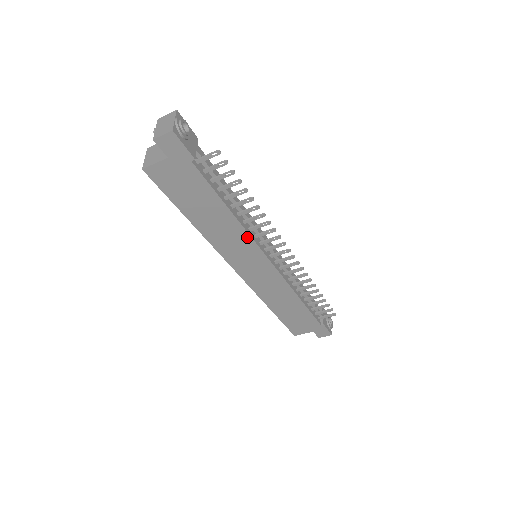
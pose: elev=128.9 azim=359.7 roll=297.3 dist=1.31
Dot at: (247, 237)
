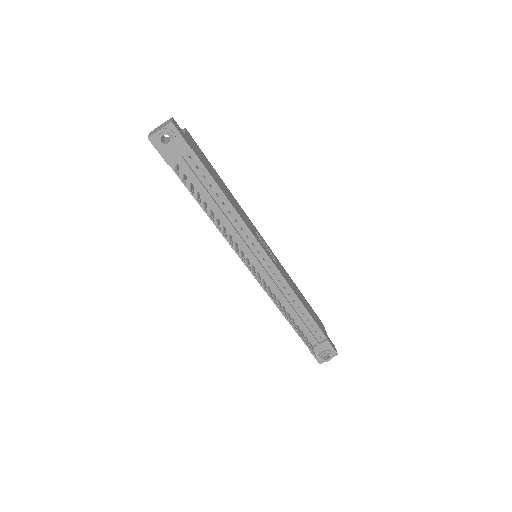
Dot at: (227, 239)
